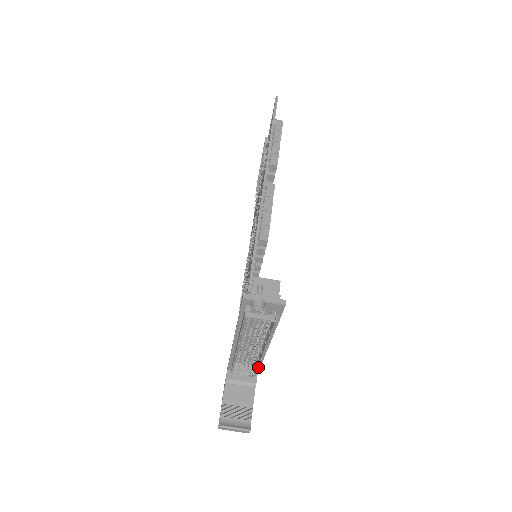
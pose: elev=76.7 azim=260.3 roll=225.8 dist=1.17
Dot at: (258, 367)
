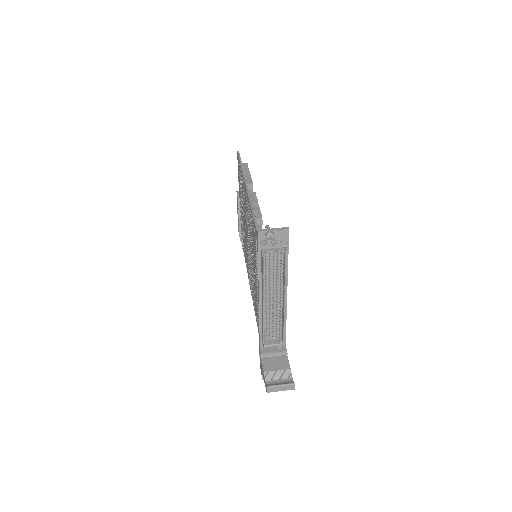
Dot at: (284, 328)
